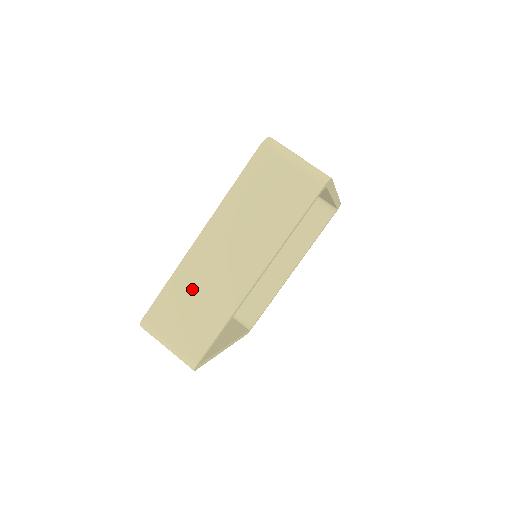
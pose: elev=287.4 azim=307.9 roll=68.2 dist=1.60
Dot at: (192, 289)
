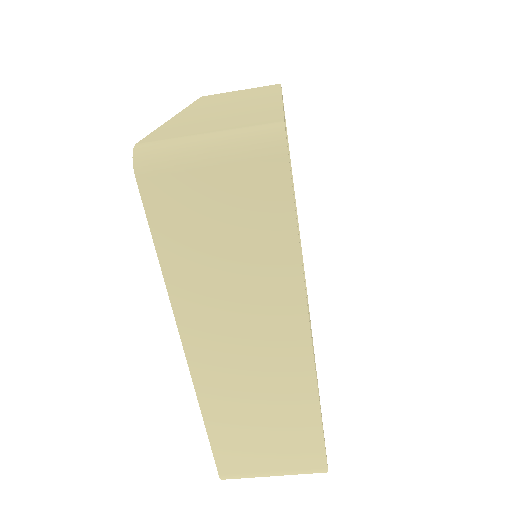
Dot at: (242, 411)
